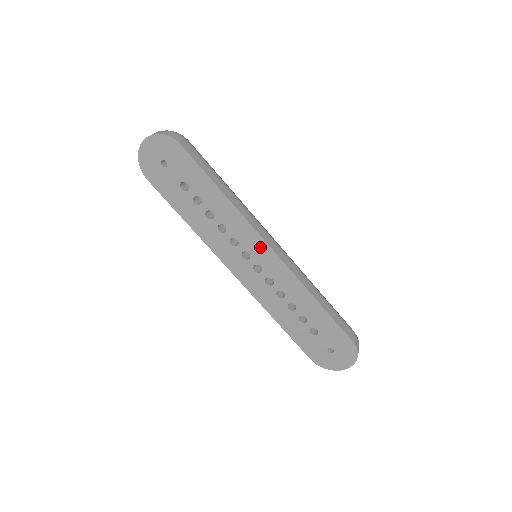
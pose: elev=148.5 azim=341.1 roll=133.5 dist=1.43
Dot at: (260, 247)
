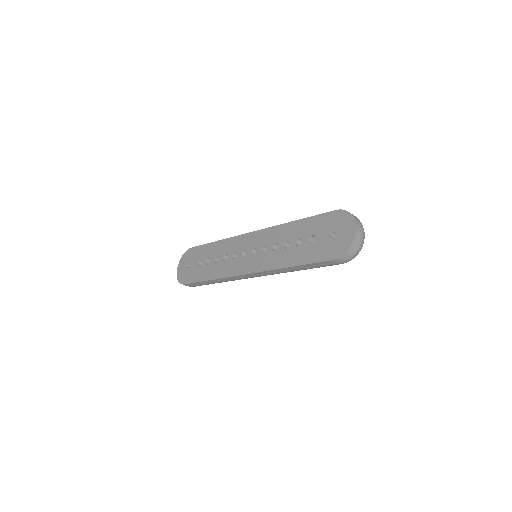
Dot at: (247, 239)
